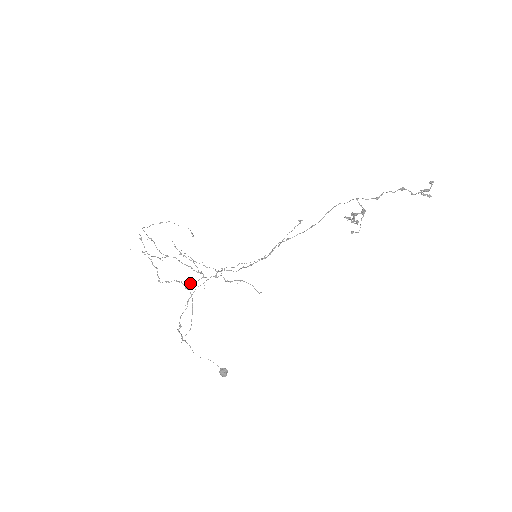
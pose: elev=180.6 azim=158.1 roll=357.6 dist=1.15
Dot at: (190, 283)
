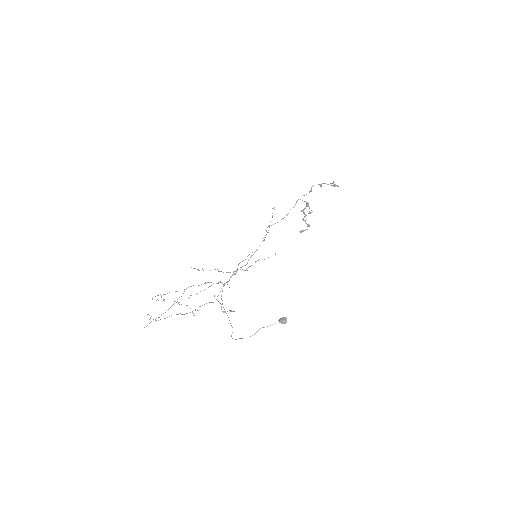
Dot at: occluded
